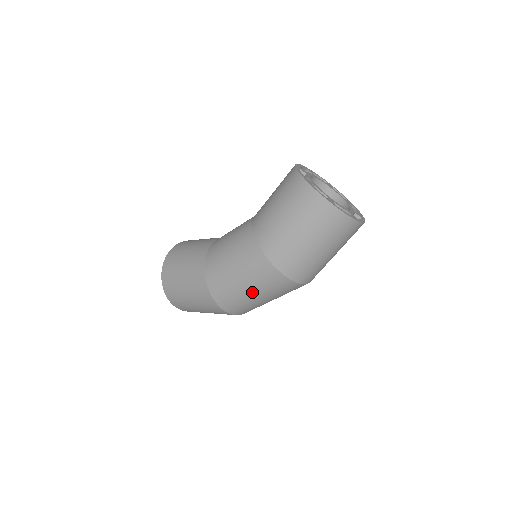
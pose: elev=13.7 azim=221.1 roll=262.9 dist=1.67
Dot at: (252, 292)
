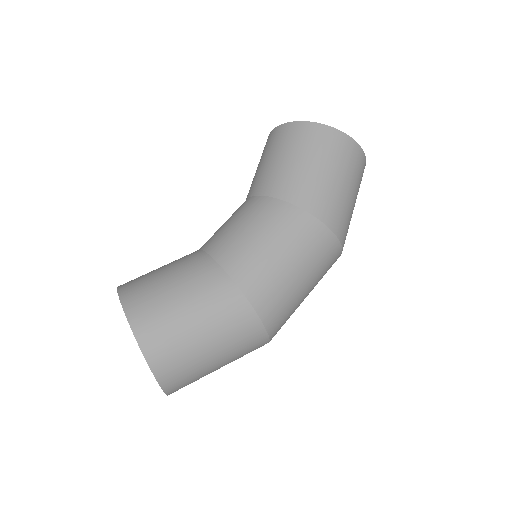
Dot at: (307, 286)
